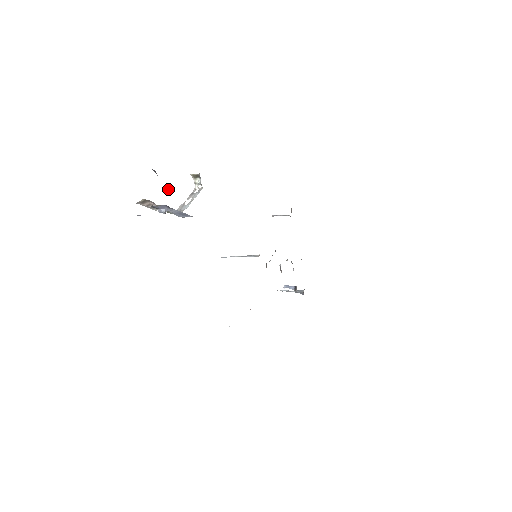
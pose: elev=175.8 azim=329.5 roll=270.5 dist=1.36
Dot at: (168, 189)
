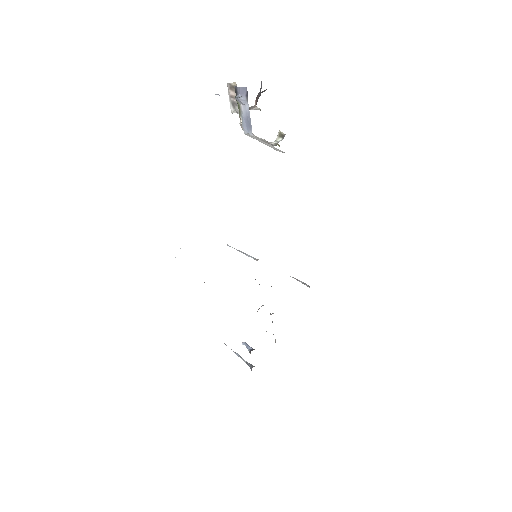
Dot at: (256, 107)
